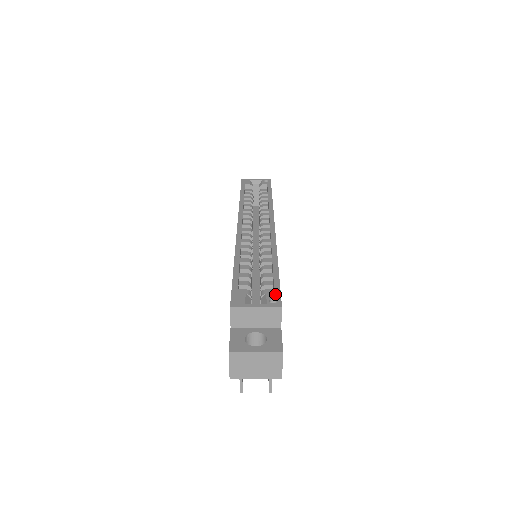
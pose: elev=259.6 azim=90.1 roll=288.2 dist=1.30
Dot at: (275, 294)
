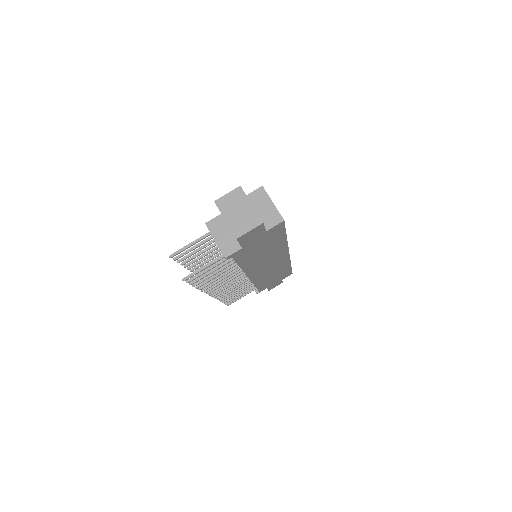
Dot at: occluded
